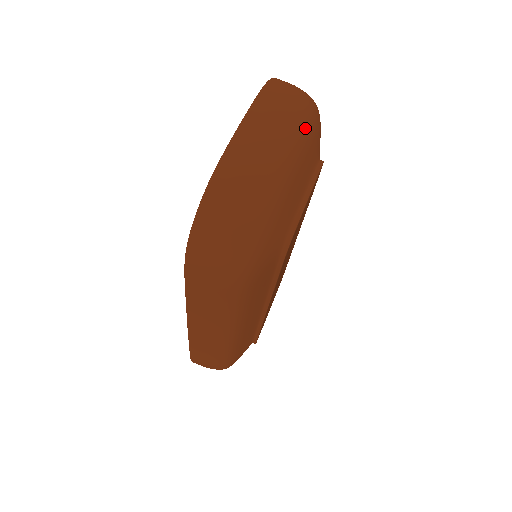
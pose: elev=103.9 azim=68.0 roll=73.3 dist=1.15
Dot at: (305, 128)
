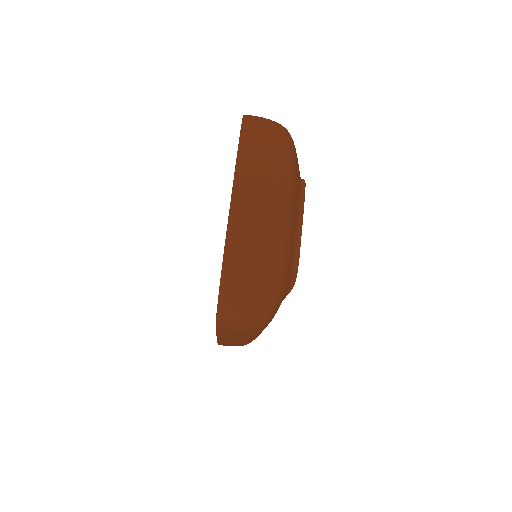
Dot at: (288, 174)
